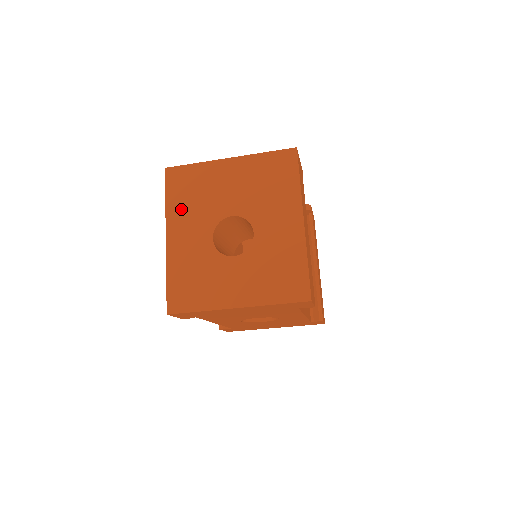
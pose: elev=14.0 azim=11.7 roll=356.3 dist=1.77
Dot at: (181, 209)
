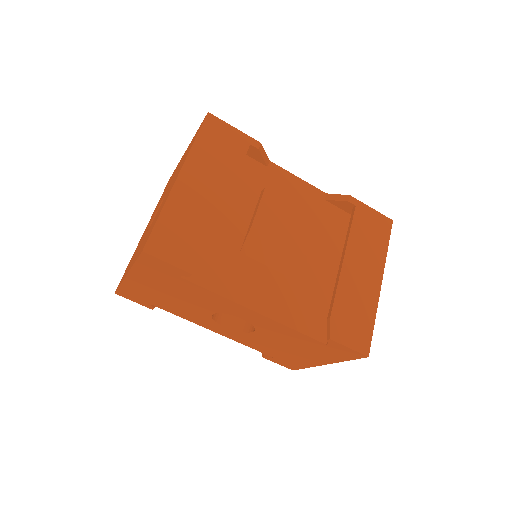
Dot at: occluded
